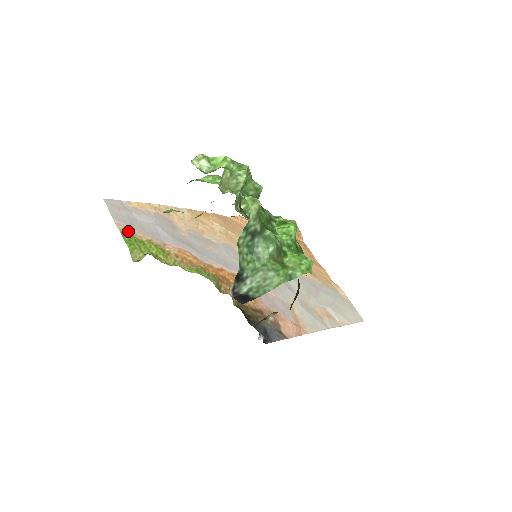
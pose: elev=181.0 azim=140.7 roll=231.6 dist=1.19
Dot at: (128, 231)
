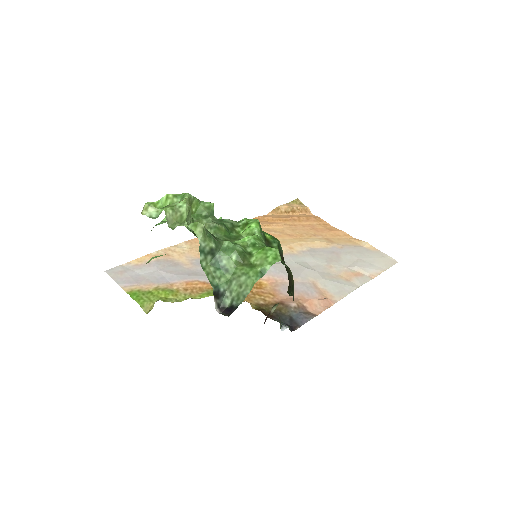
Dot at: (134, 289)
